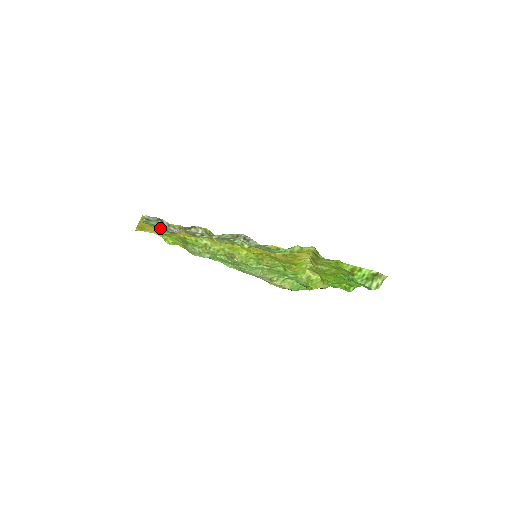
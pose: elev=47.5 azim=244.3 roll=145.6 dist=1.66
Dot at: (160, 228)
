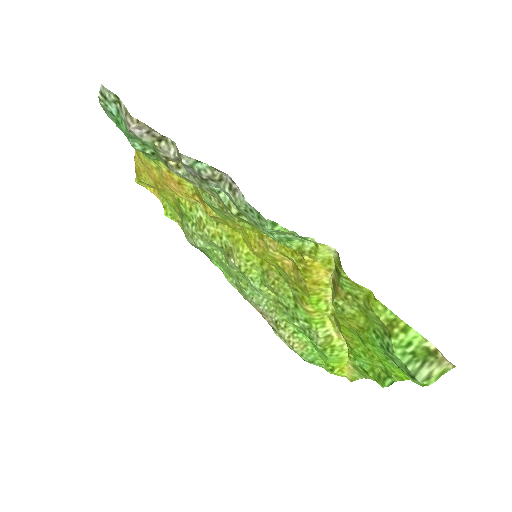
Dot at: (124, 129)
